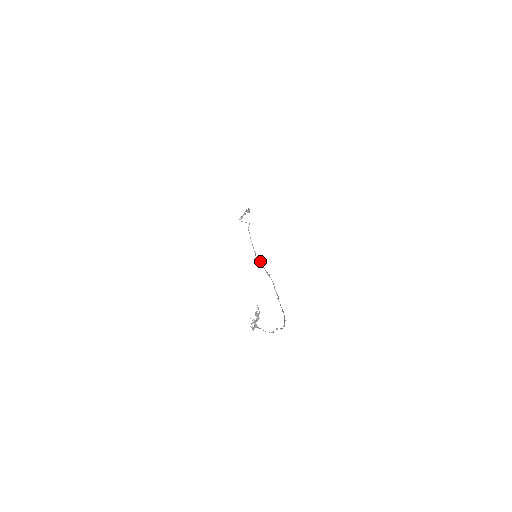
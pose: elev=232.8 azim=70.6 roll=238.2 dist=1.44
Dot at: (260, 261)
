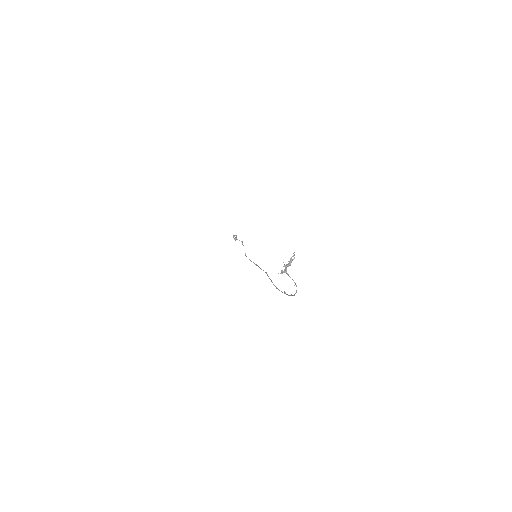
Dot at: (256, 264)
